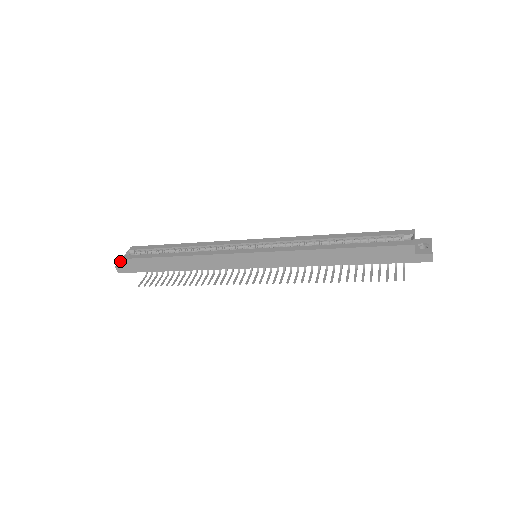
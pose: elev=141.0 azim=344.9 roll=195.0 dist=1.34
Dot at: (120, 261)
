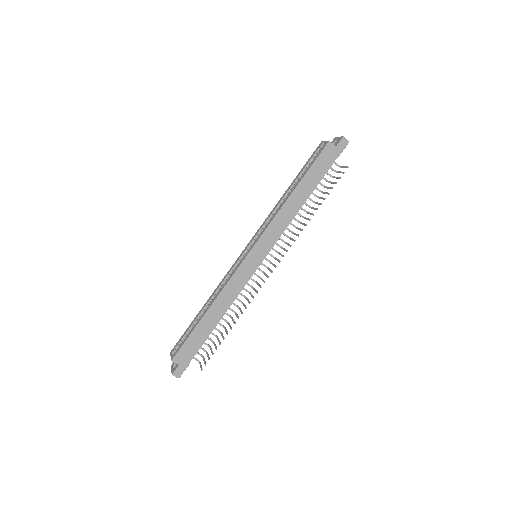
Dot at: (172, 370)
